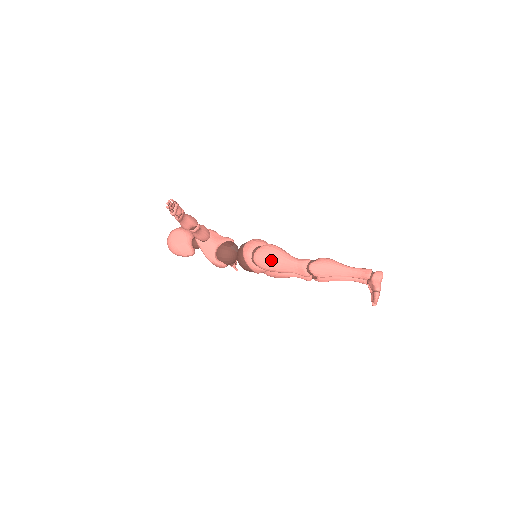
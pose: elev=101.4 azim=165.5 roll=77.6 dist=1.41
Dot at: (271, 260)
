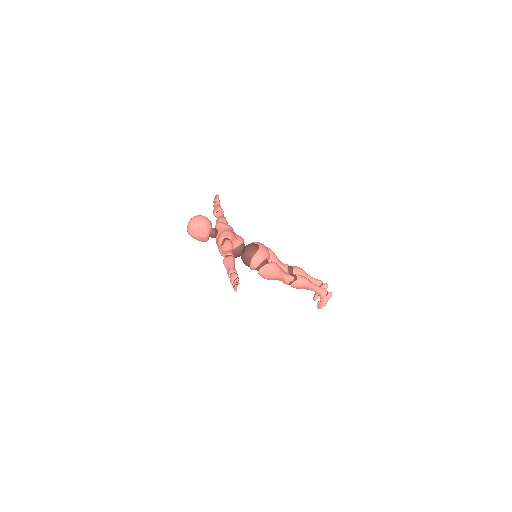
Dot at: (271, 277)
